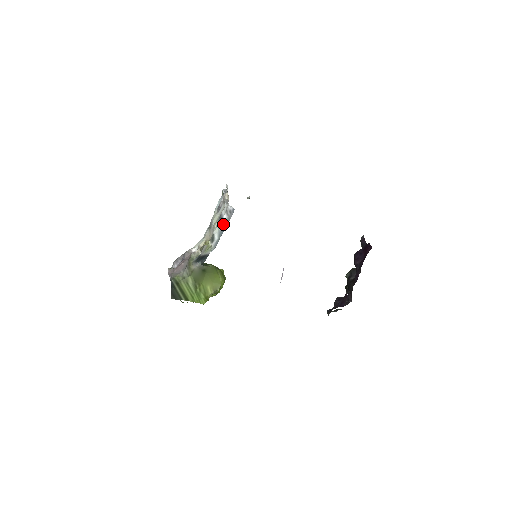
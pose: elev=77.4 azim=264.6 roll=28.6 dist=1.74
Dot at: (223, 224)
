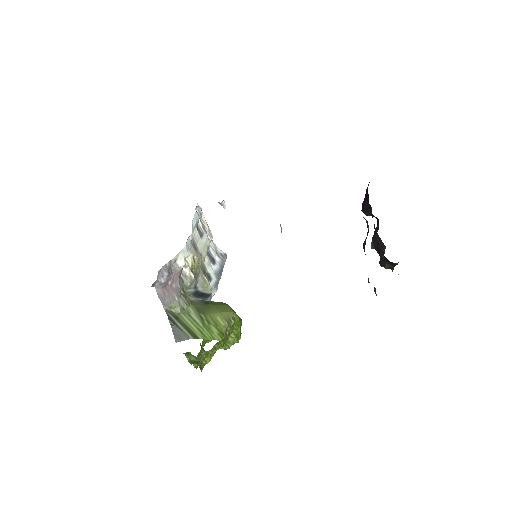
Dot at: (217, 266)
